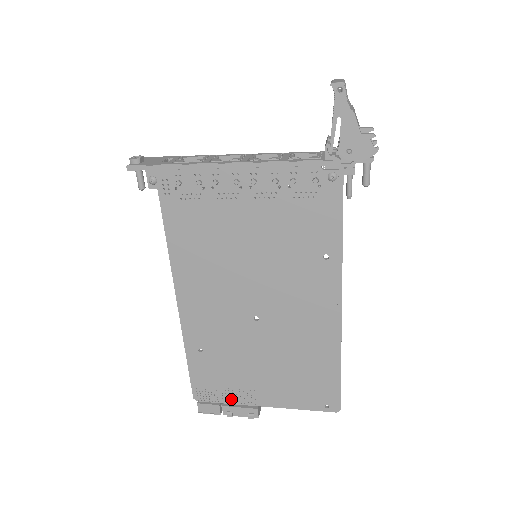
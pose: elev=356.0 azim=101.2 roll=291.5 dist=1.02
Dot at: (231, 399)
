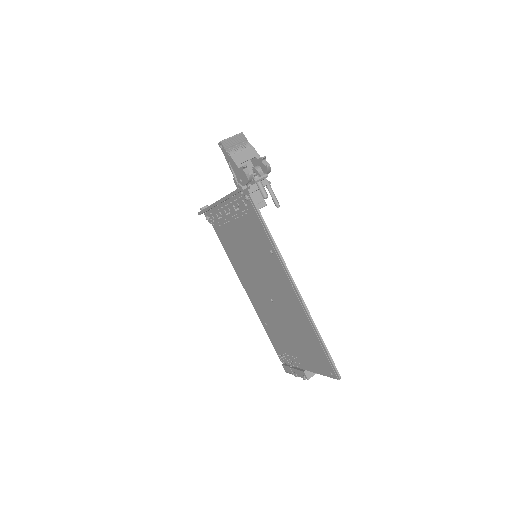
Dot at: (293, 363)
